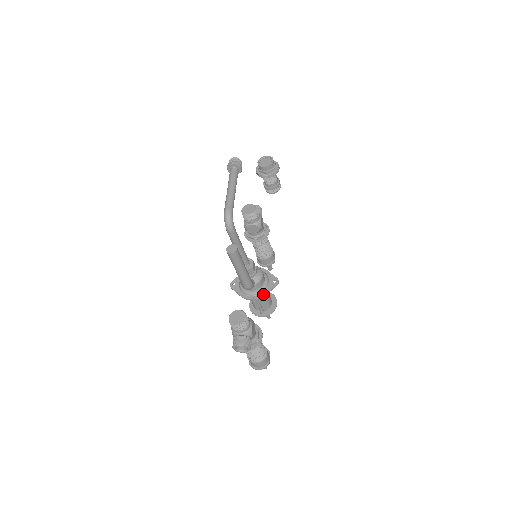
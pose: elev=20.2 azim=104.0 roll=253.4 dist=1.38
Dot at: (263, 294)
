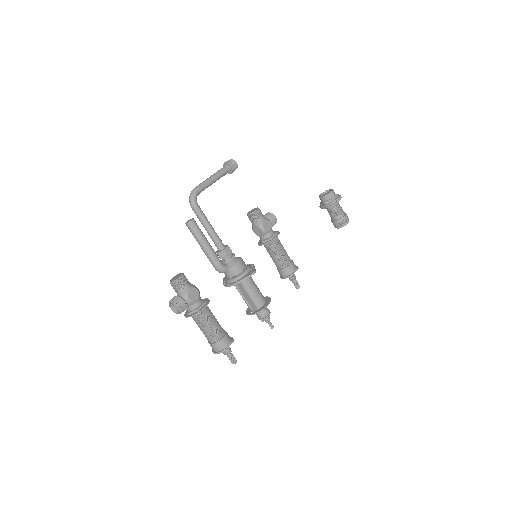
Dot at: (237, 282)
